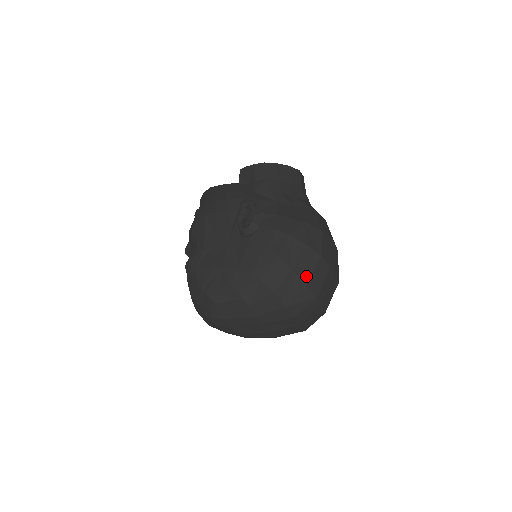
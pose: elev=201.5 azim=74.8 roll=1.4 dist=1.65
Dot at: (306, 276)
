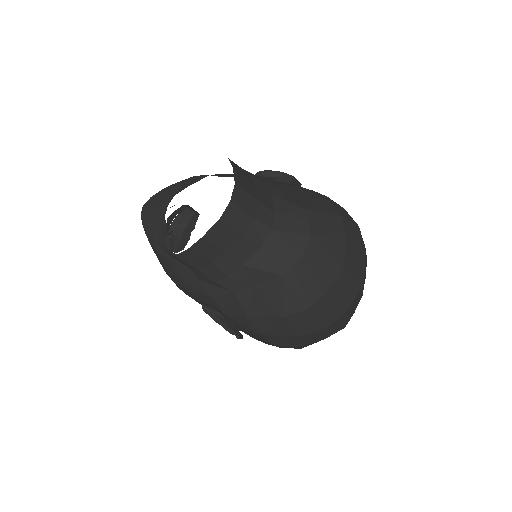
Dot at: (321, 338)
